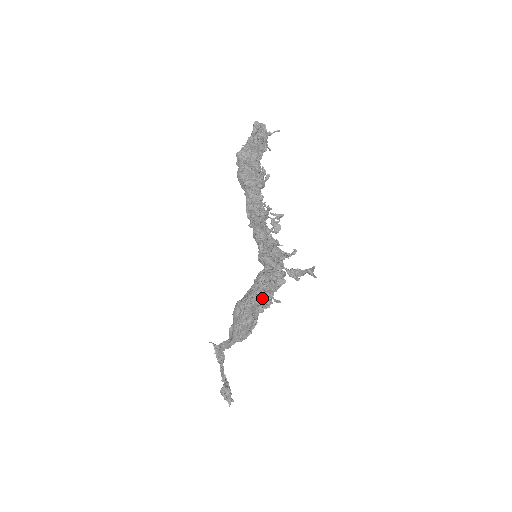
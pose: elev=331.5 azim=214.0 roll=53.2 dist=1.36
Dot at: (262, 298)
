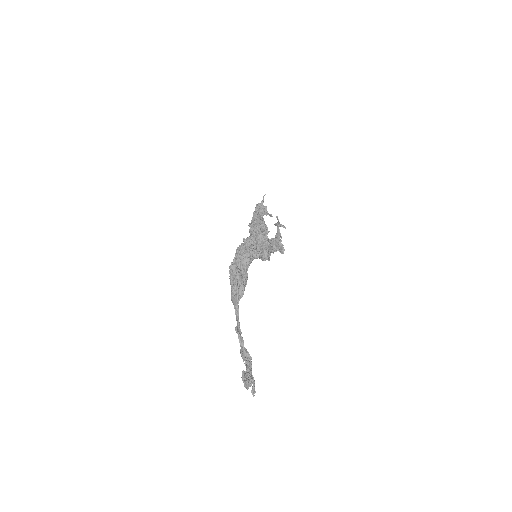
Dot at: occluded
